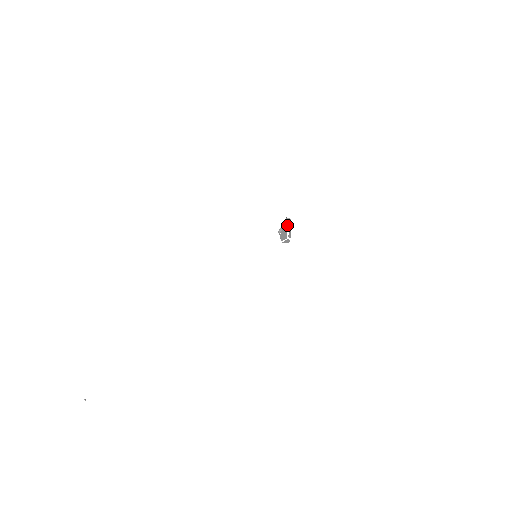
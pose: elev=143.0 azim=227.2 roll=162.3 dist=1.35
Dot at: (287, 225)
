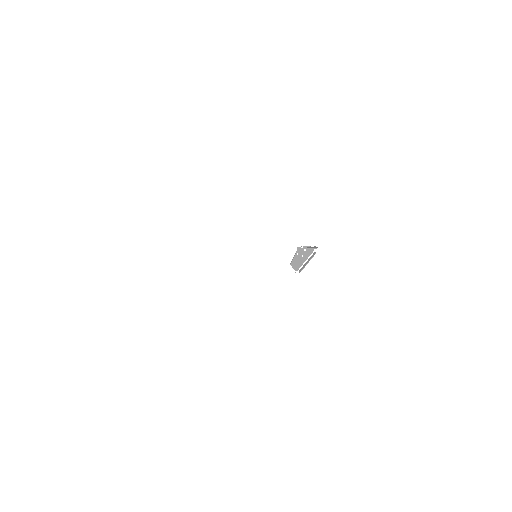
Dot at: occluded
